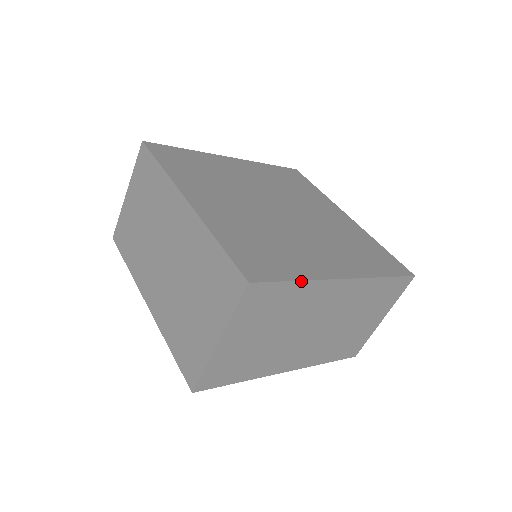
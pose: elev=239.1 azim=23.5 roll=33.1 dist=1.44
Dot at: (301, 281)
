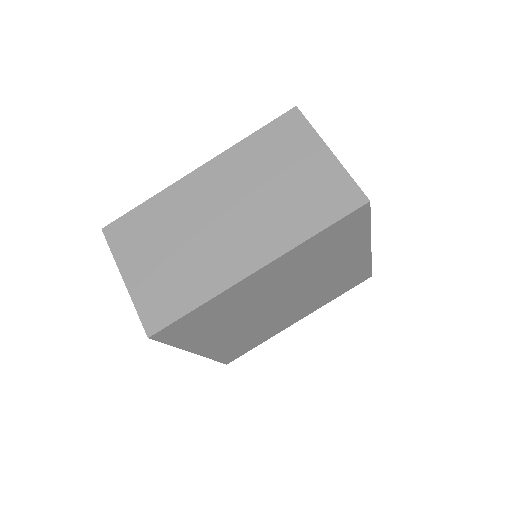
Dot at: occluded
